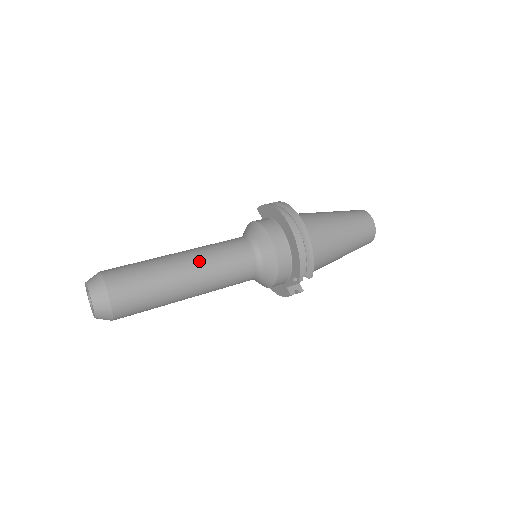
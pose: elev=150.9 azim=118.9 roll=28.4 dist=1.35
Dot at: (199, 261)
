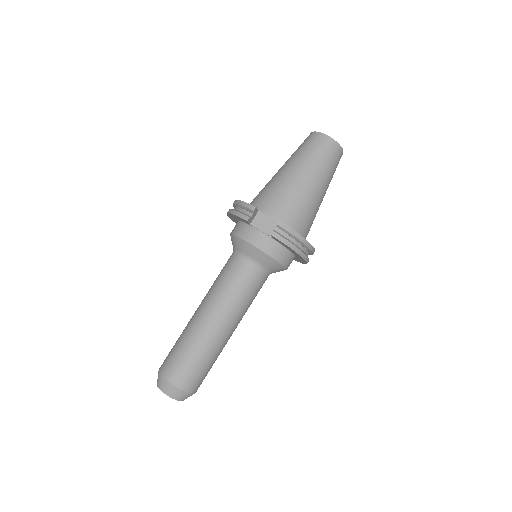
Dot at: occluded
